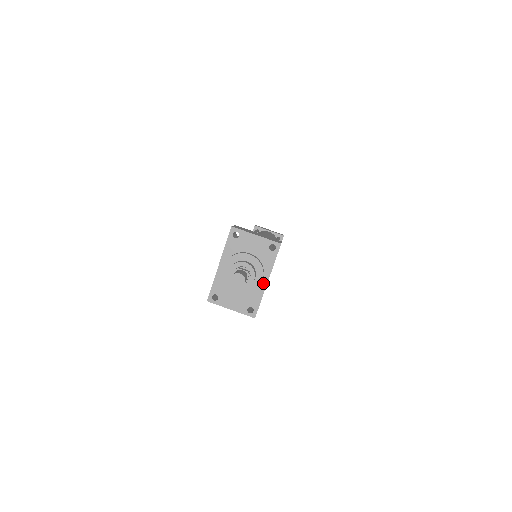
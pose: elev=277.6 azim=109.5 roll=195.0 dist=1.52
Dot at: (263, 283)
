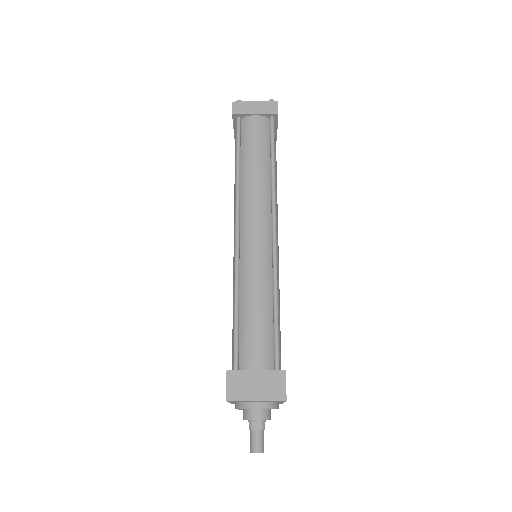
Dot at: (280, 402)
